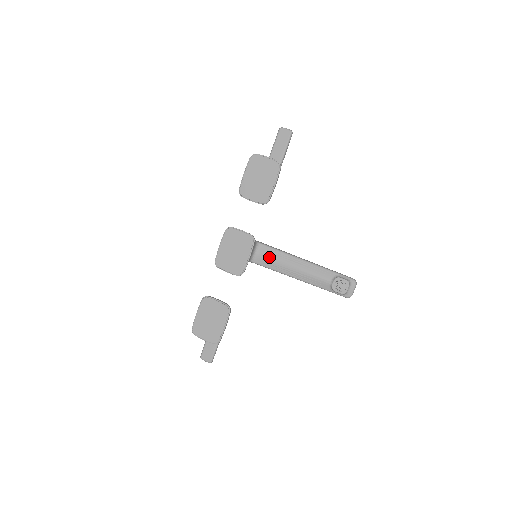
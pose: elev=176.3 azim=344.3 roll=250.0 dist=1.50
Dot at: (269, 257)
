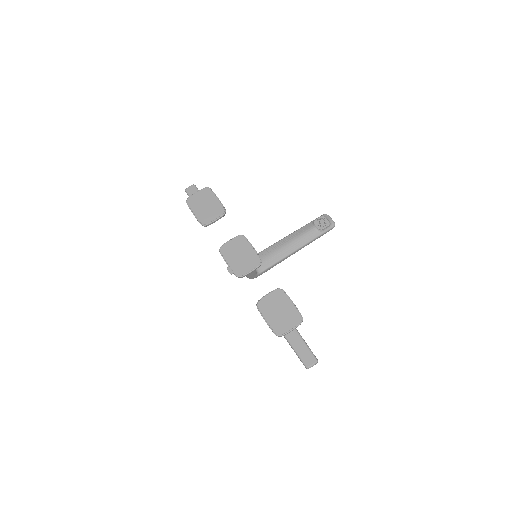
Dot at: (264, 258)
